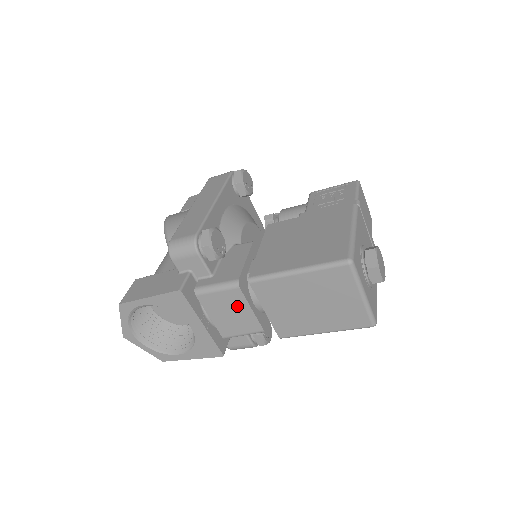
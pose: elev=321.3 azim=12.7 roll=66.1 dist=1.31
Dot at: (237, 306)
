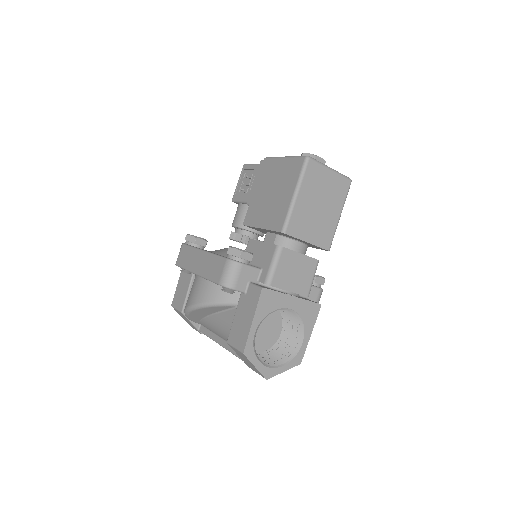
Dot at: (293, 262)
